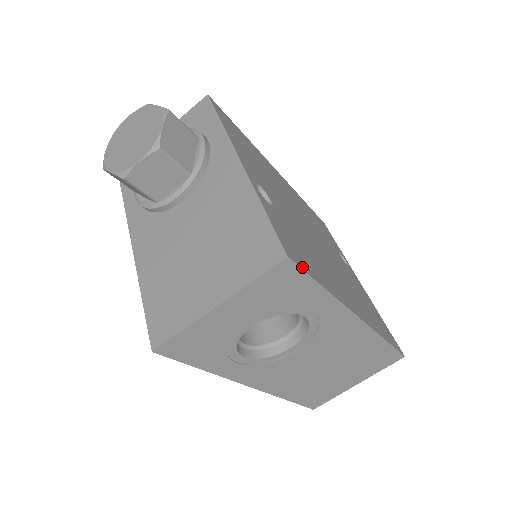
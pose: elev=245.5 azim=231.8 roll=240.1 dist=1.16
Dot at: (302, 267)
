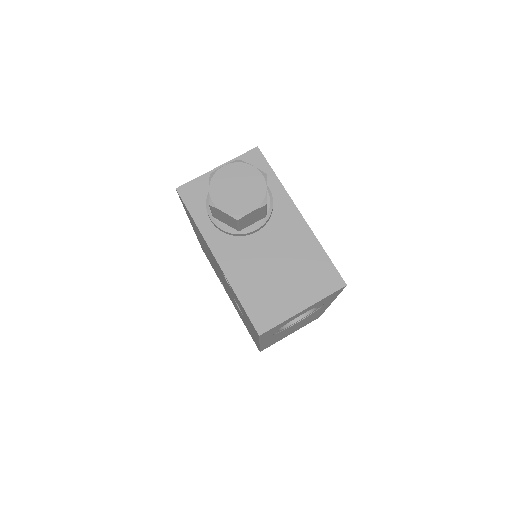
Dot at: occluded
